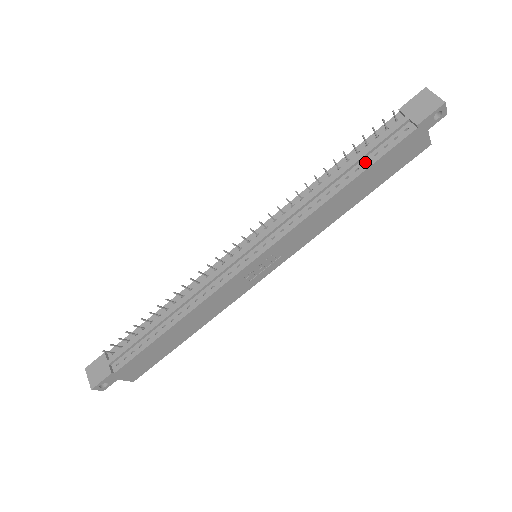
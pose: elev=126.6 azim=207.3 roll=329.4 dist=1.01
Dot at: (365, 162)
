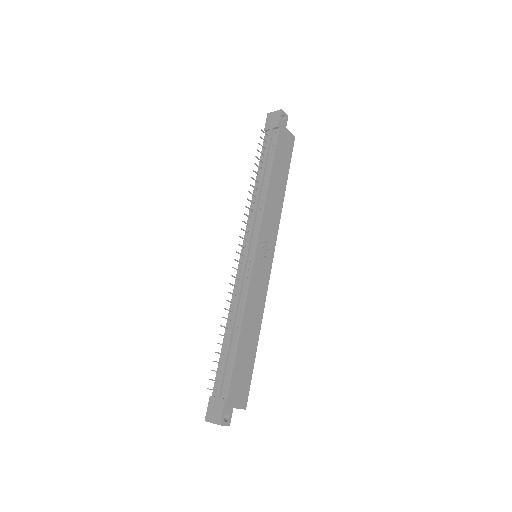
Dot at: (269, 161)
